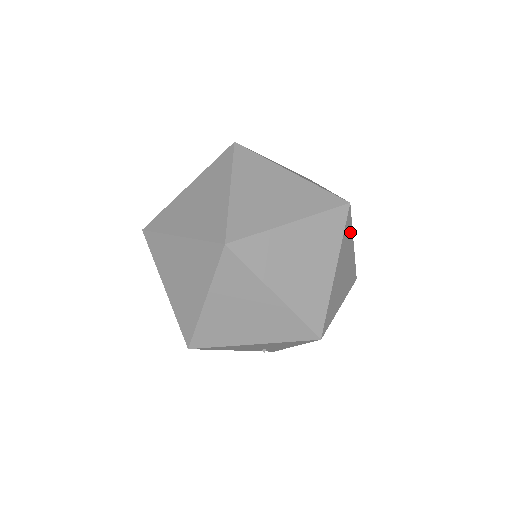
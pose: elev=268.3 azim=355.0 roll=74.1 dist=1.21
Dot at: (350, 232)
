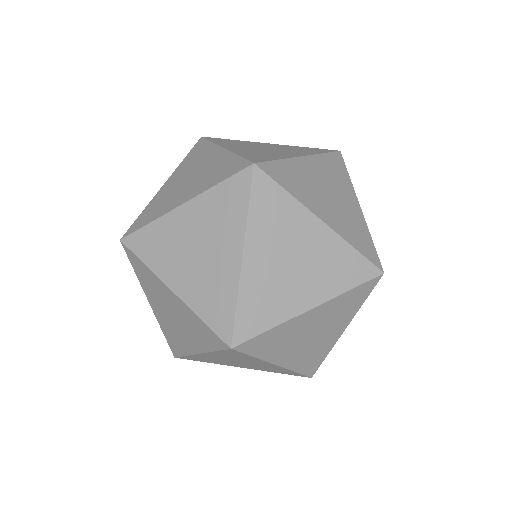
Dot at: occluded
